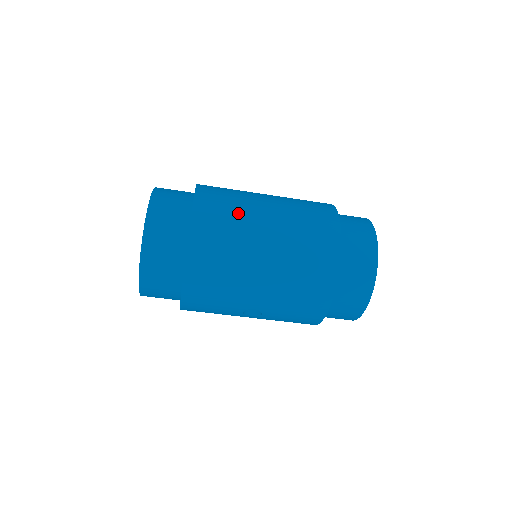
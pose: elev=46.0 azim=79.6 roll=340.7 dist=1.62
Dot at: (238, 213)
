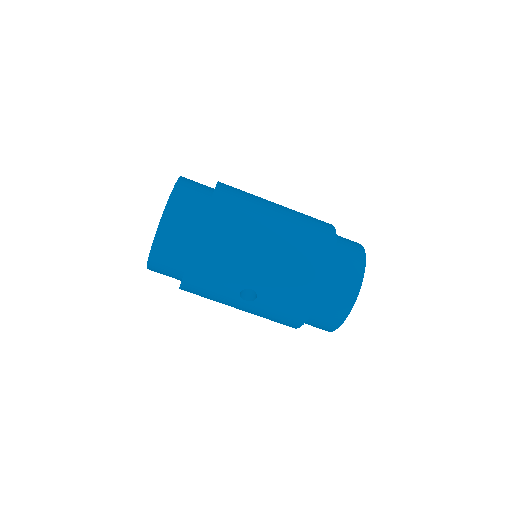
Dot at: (252, 202)
